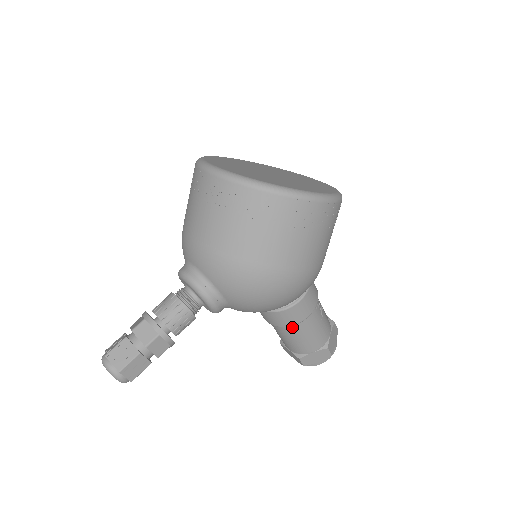
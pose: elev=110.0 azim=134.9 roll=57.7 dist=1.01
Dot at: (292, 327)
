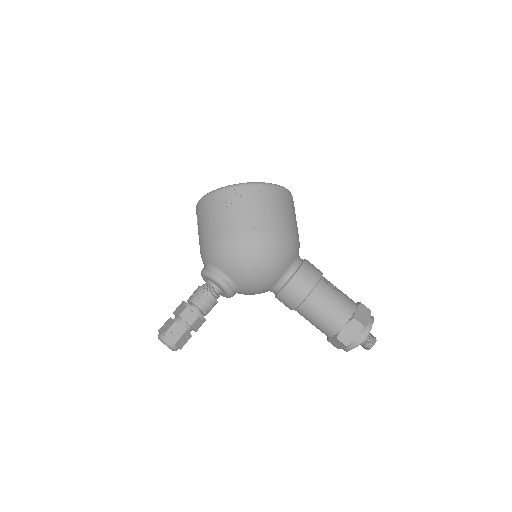
Dot at: (307, 303)
